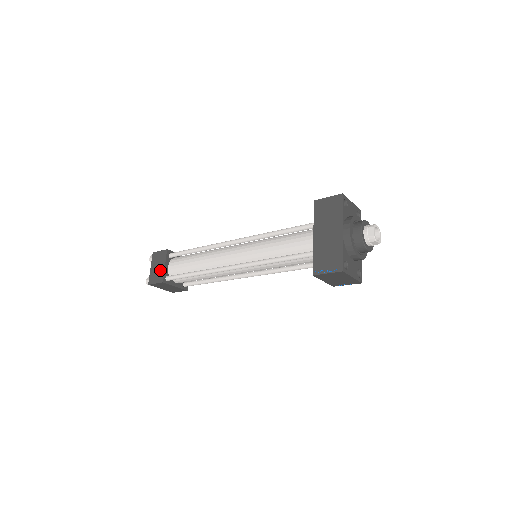
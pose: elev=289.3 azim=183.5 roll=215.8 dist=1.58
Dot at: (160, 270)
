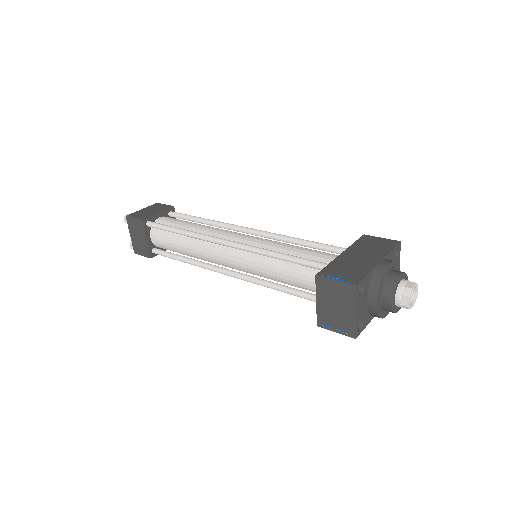
Dot at: (150, 213)
